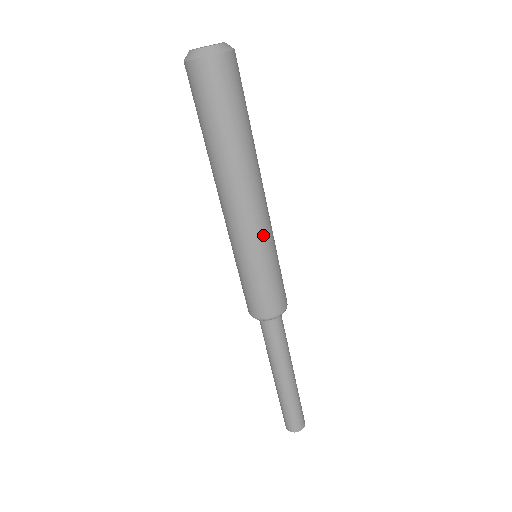
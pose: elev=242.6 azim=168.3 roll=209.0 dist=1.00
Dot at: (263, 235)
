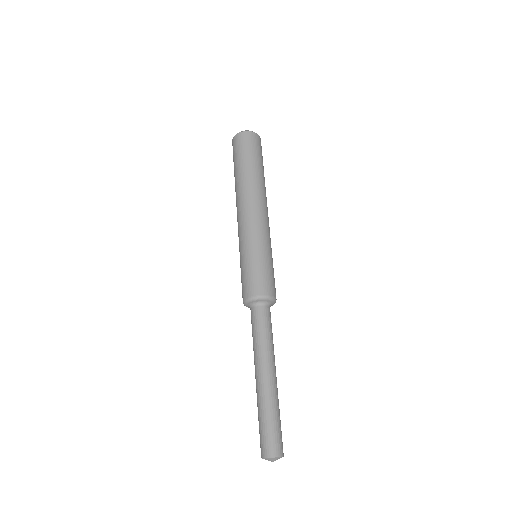
Dot at: (267, 231)
